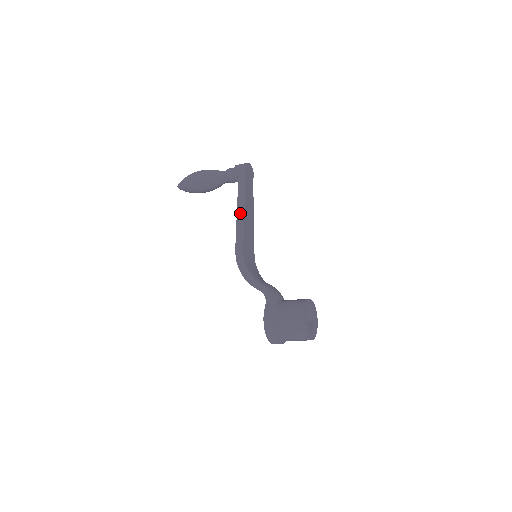
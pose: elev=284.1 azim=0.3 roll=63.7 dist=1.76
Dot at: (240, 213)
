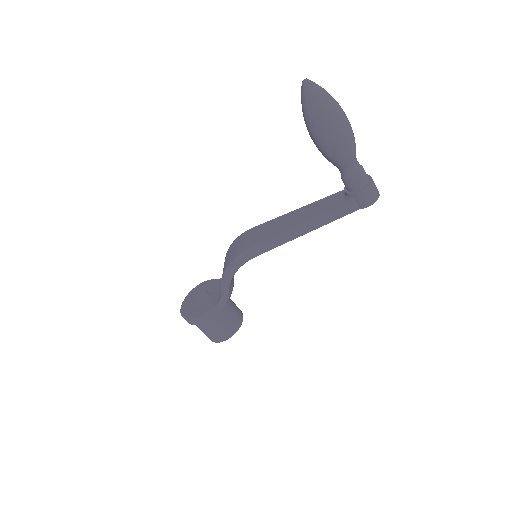
Dot at: (299, 231)
